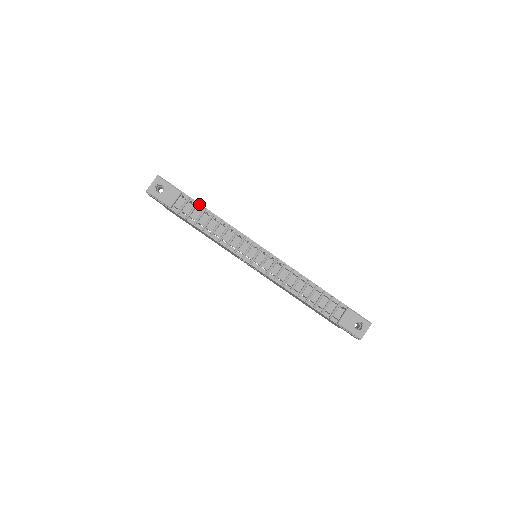
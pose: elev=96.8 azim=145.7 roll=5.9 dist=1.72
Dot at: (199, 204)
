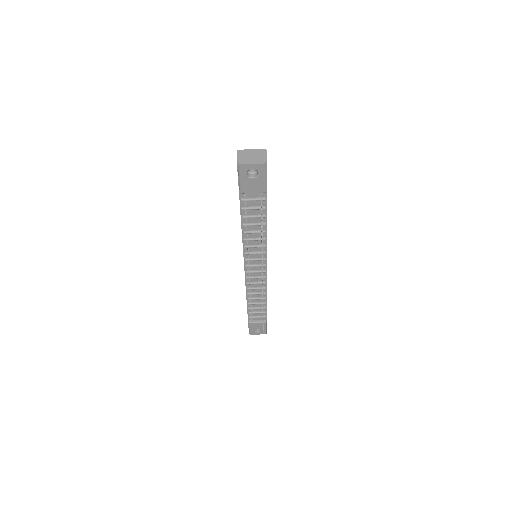
Dot at: (266, 208)
